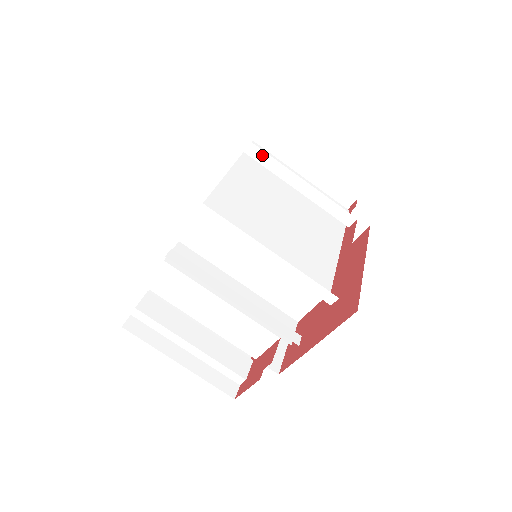
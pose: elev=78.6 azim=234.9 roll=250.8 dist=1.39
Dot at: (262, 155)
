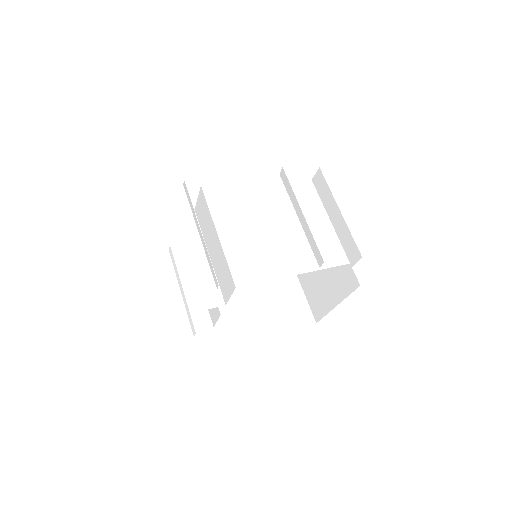
Dot at: (287, 181)
